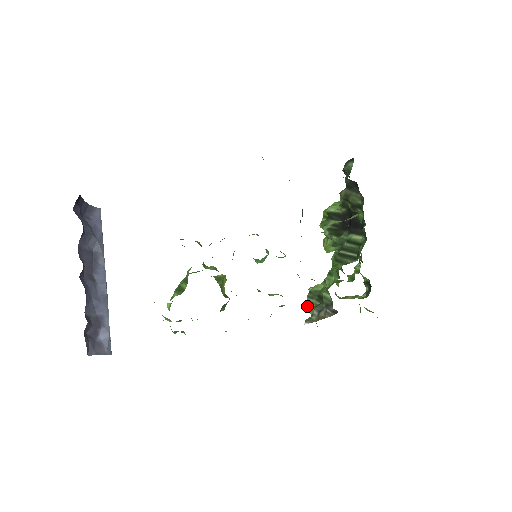
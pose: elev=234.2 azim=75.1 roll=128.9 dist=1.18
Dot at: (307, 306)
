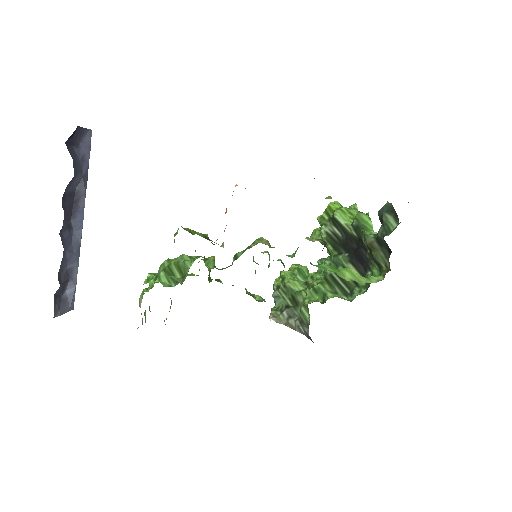
Dot at: (276, 296)
